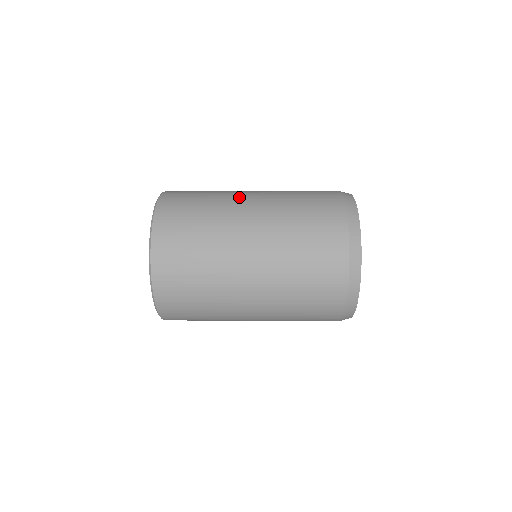
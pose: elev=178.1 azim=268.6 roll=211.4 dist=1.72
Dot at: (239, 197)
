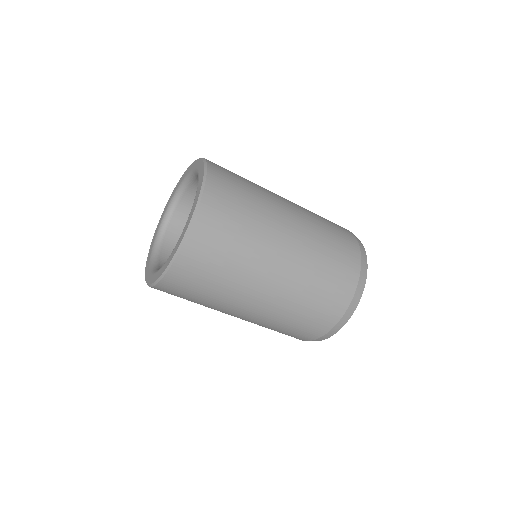
Dot at: occluded
